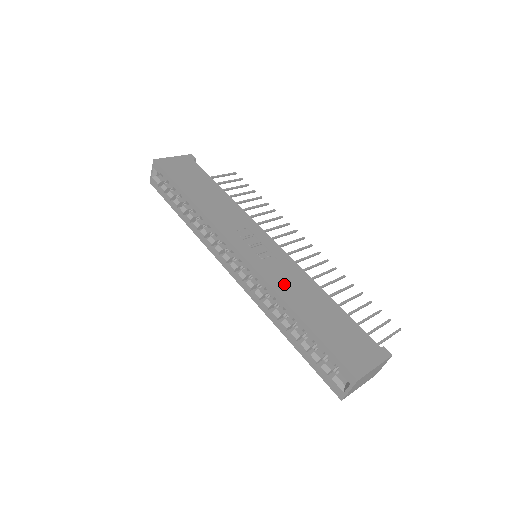
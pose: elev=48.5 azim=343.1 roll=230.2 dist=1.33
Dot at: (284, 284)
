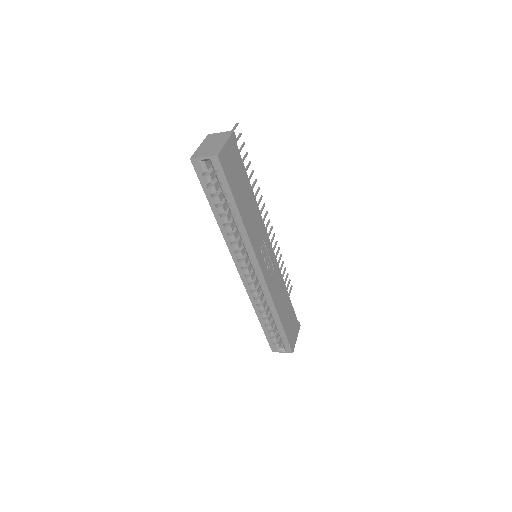
Dot at: (276, 294)
